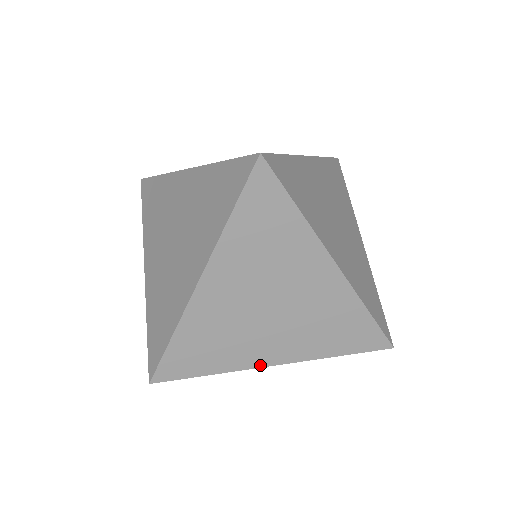
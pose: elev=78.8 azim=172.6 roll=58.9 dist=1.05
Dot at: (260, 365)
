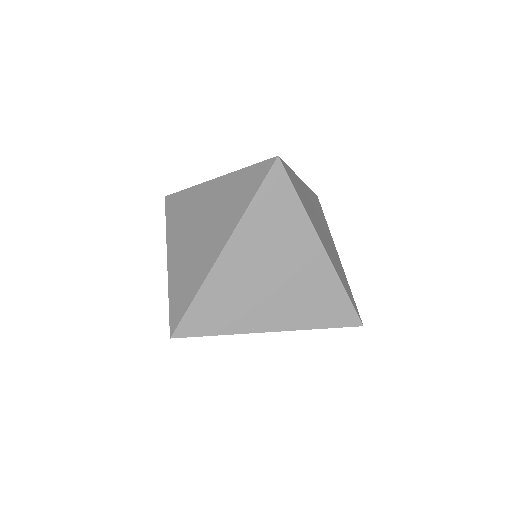
Dot at: occluded
